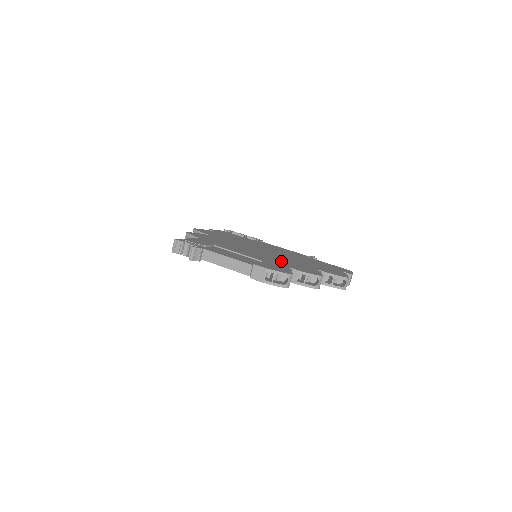
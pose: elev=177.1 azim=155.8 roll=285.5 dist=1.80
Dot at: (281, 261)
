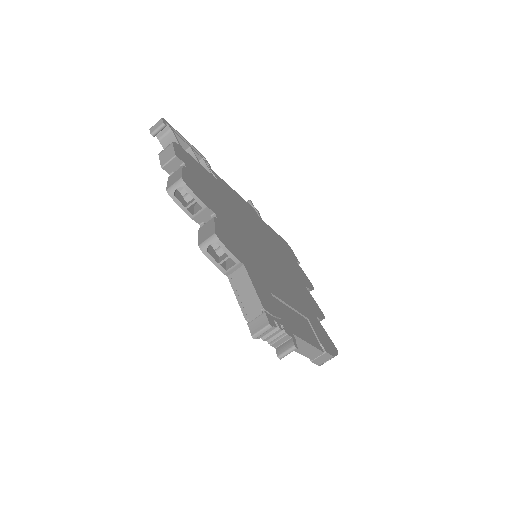
Dot at: (297, 290)
